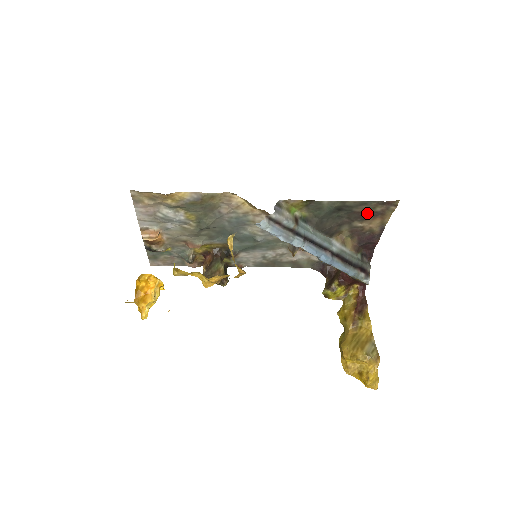
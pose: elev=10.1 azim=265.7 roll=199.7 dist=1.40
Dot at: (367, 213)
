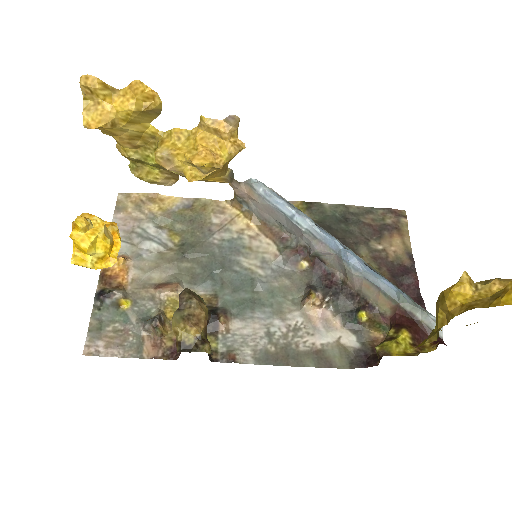
Dot at: (379, 227)
